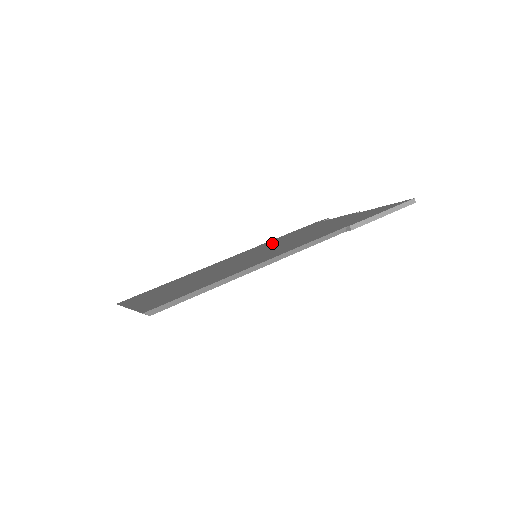
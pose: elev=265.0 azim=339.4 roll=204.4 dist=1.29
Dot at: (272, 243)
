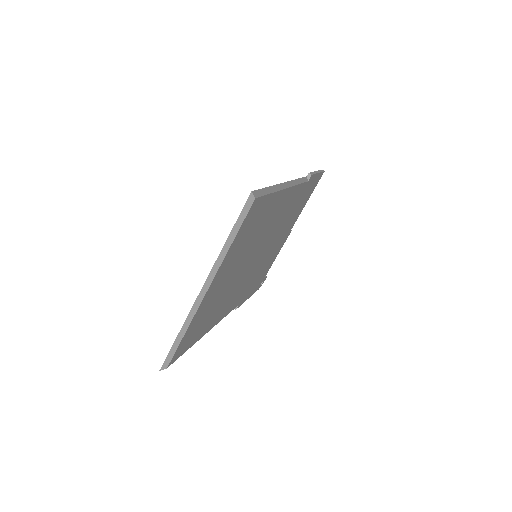
Dot at: occluded
